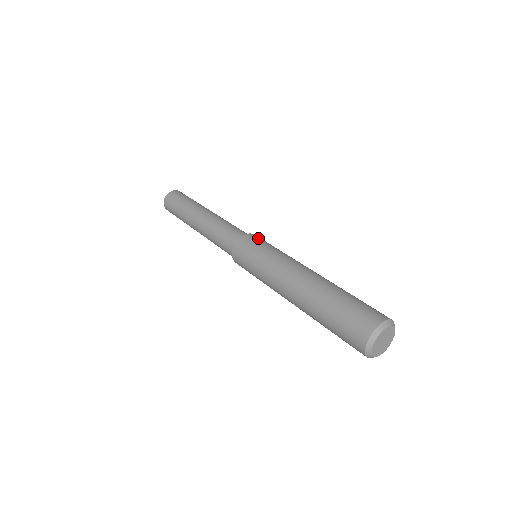
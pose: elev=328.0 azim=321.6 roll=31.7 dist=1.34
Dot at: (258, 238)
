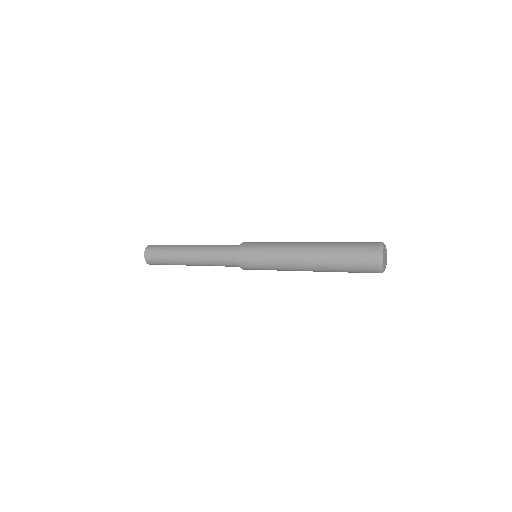
Dot at: (251, 243)
